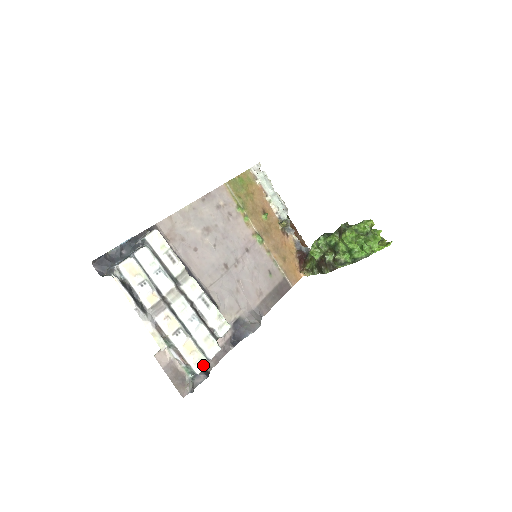
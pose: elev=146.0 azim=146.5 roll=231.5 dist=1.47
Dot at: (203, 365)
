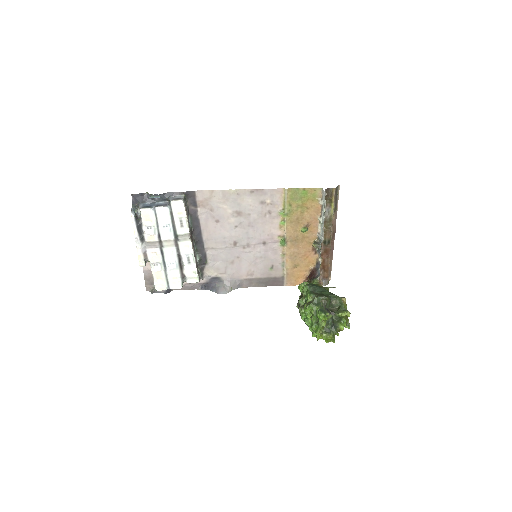
Dot at: (162, 289)
